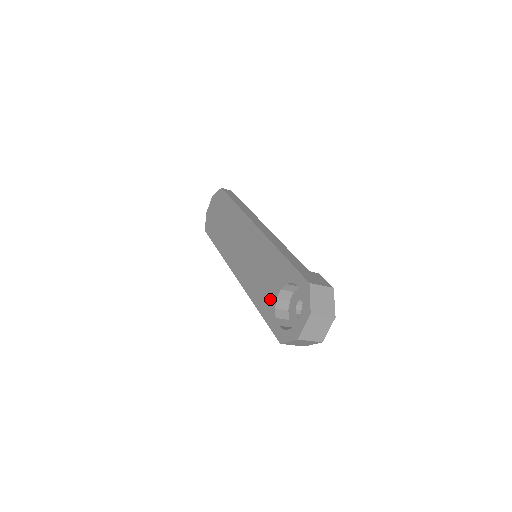
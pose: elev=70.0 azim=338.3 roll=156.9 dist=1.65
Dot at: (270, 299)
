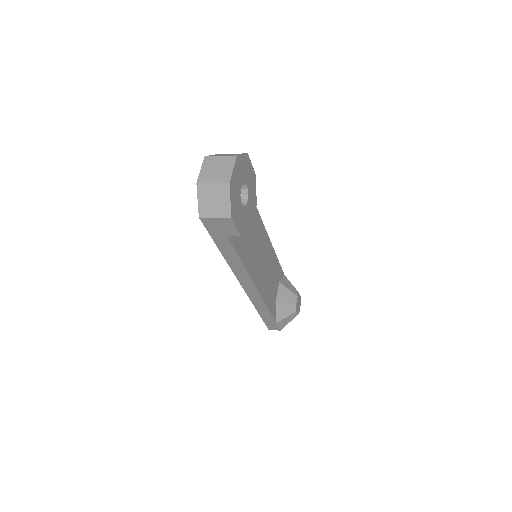
Dot at: occluded
